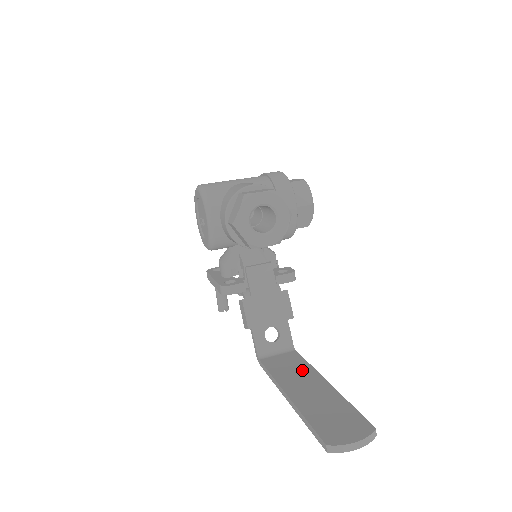
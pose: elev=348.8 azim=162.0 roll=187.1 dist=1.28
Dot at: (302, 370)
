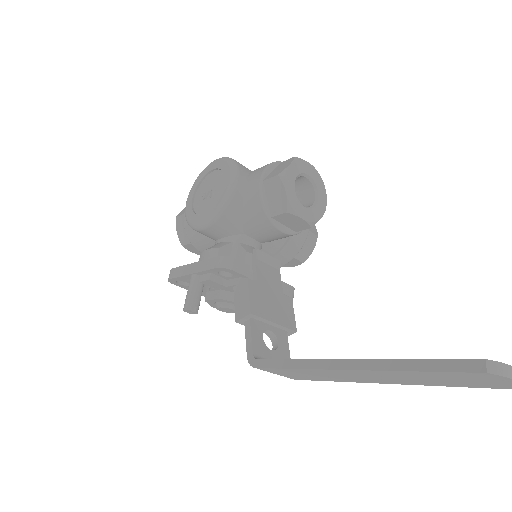
Dot at: occluded
